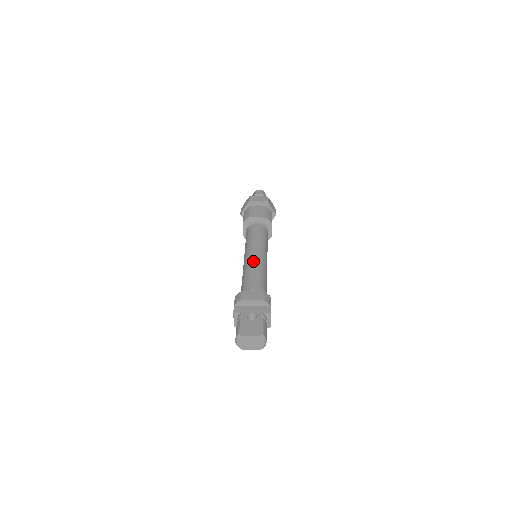
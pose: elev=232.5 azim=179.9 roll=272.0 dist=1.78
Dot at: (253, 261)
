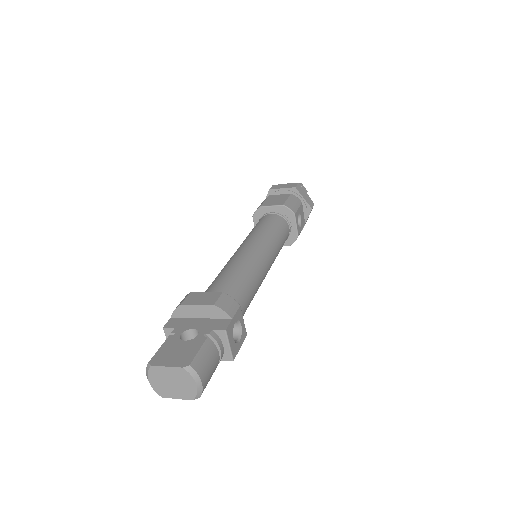
Dot at: (237, 256)
